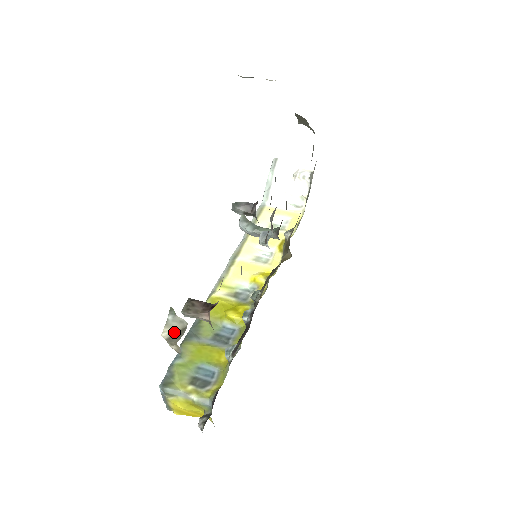
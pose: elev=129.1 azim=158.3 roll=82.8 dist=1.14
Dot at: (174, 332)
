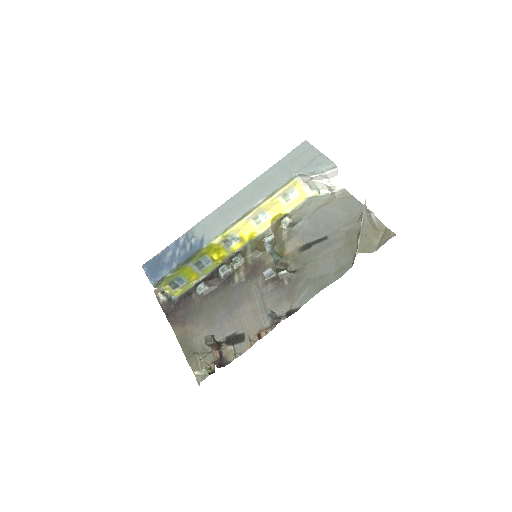
Dot at: (201, 374)
